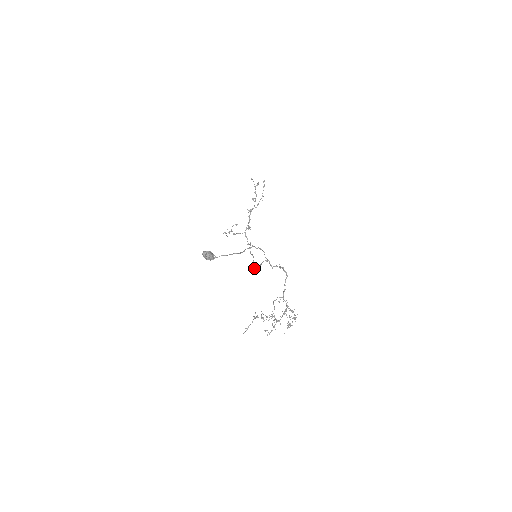
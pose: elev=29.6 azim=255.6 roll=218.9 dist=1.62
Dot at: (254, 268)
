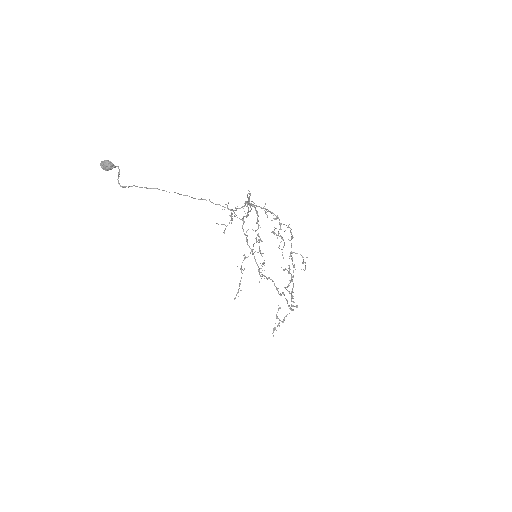
Dot at: (258, 267)
